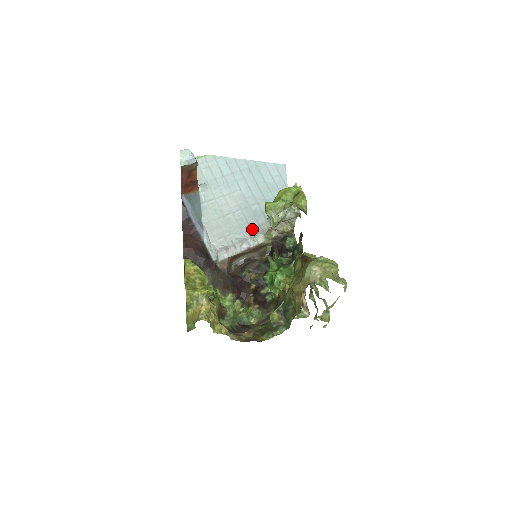
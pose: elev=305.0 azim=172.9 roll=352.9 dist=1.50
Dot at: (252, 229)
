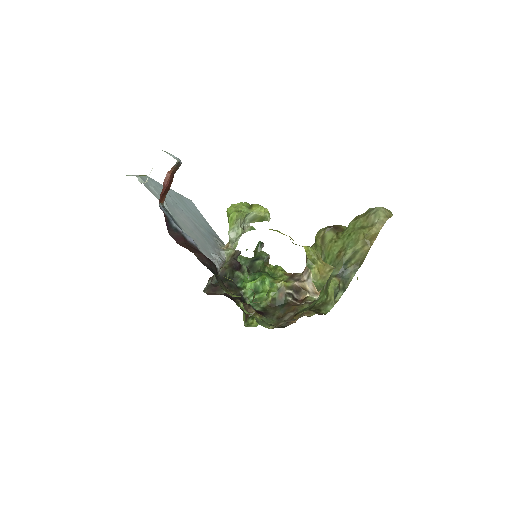
Dot at: (213, 247)
